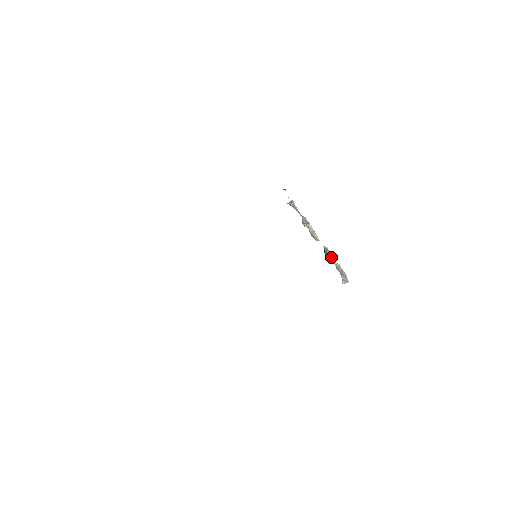
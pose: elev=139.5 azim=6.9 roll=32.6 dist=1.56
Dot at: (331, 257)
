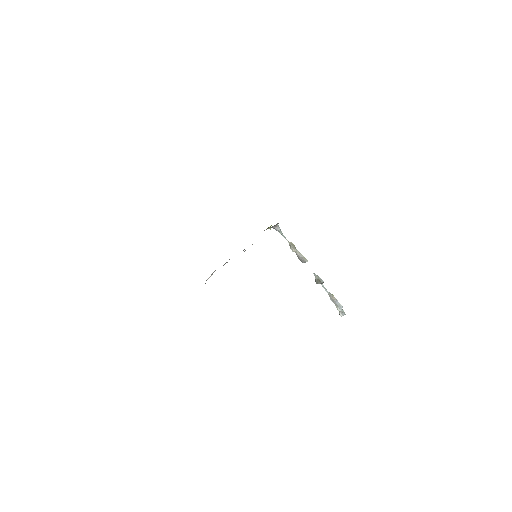
Dot at: (322, 282)
